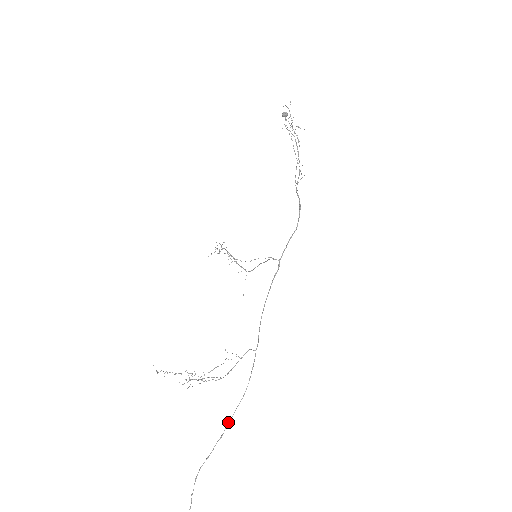
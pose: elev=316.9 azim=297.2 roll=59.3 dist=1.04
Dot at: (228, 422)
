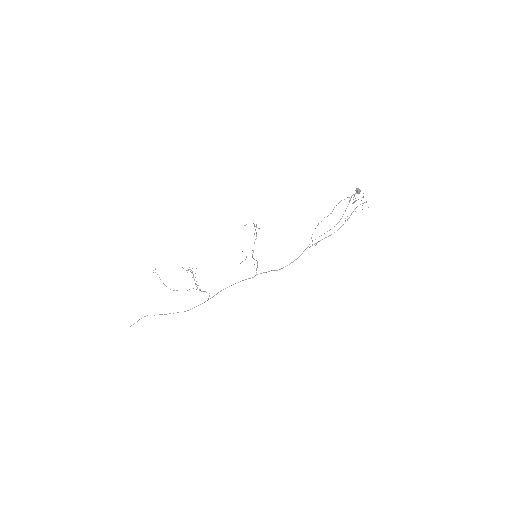
Dot at: occluded
